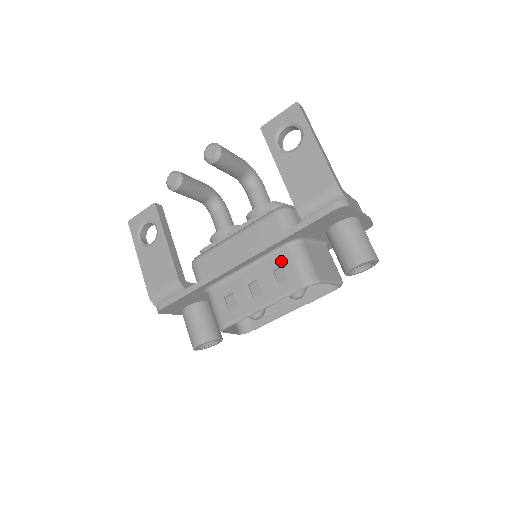
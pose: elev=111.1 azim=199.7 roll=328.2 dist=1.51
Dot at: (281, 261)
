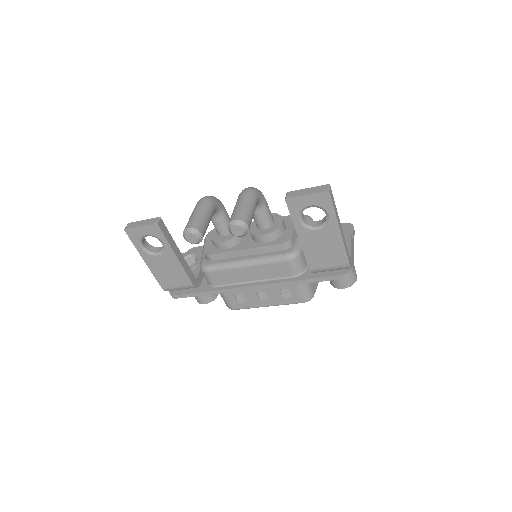
Dot at: (287, 286)
